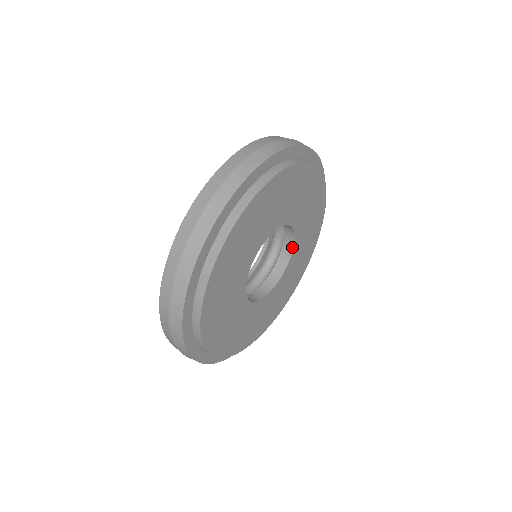
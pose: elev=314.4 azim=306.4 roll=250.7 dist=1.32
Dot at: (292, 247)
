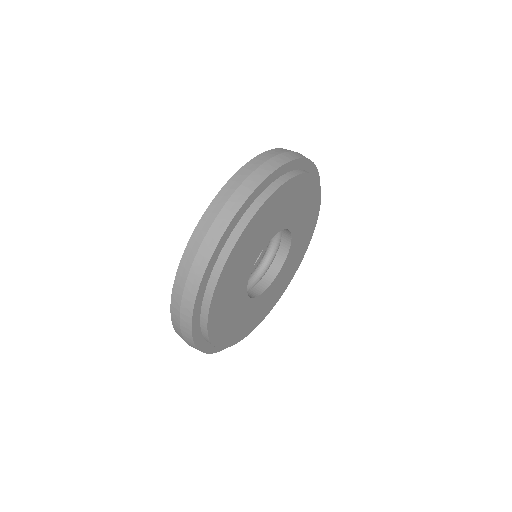
Dot at: occluded
